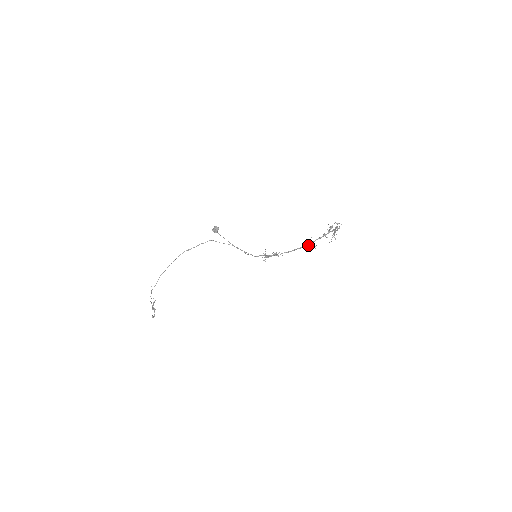
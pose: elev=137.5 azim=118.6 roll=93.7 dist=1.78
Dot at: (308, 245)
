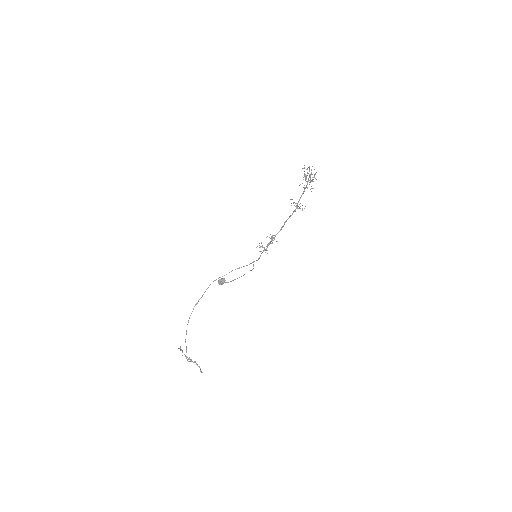
Dot at: occluded
